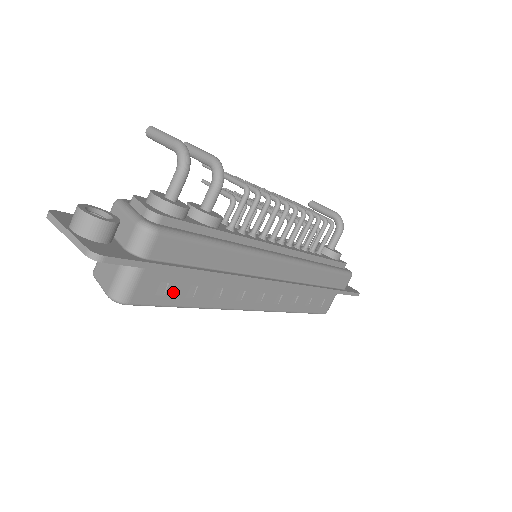
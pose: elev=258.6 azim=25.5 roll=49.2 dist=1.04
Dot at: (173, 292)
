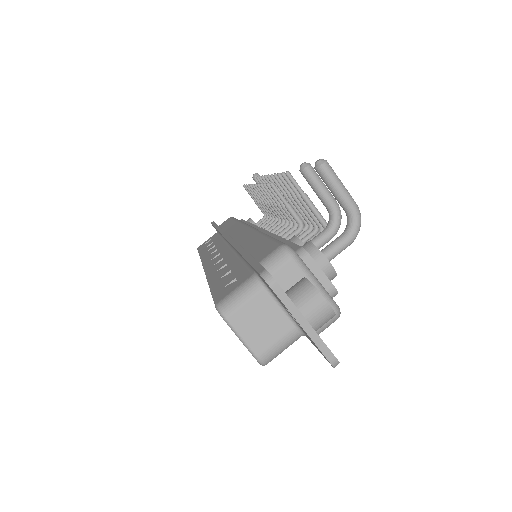
Dot at: occluded
